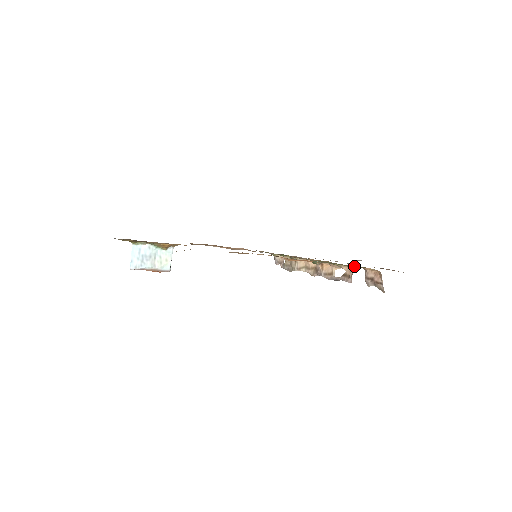
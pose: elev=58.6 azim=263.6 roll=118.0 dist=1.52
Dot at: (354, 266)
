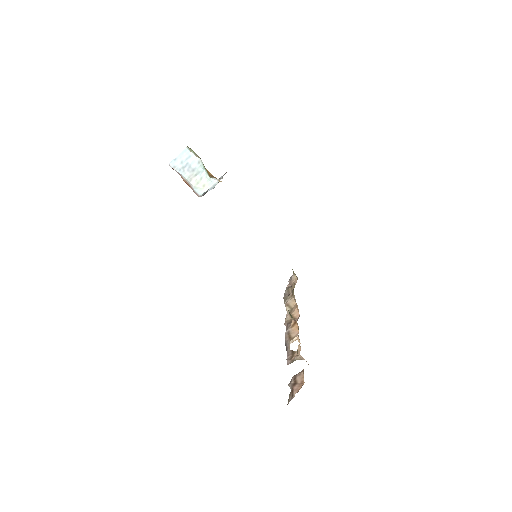
Dot at: occluded
